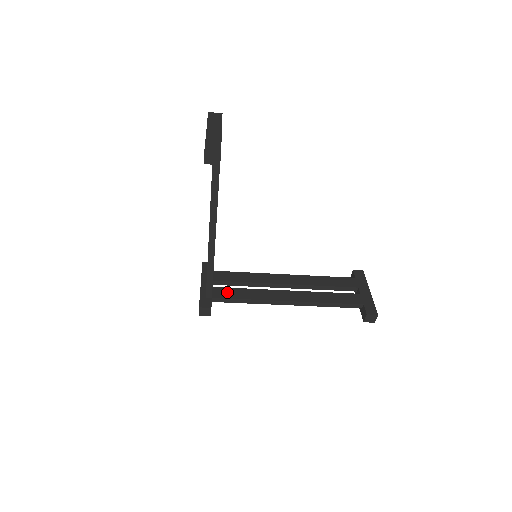
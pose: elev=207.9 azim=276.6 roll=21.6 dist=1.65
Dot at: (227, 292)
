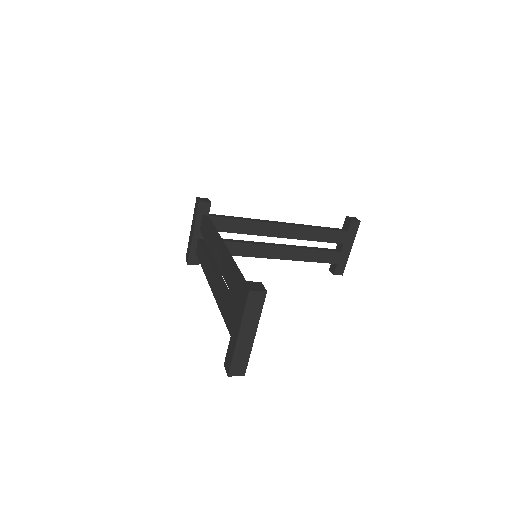
Dot at: occluded
